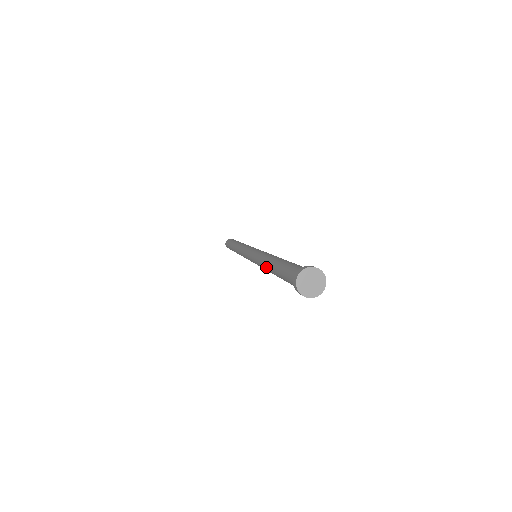
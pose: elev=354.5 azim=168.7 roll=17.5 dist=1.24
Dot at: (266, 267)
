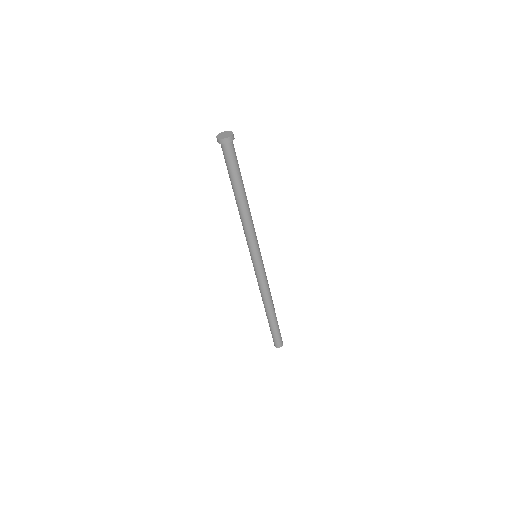
Dot at: (238, 208)
